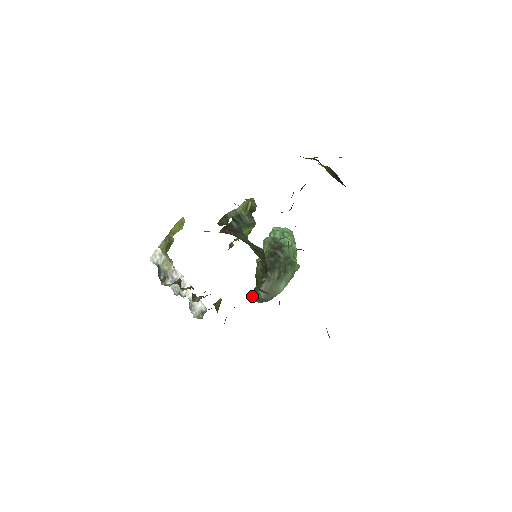
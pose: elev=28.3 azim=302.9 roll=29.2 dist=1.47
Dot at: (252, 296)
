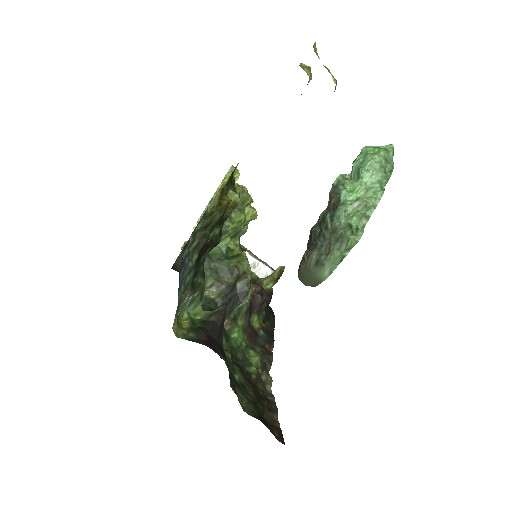
Dot at: occluded
